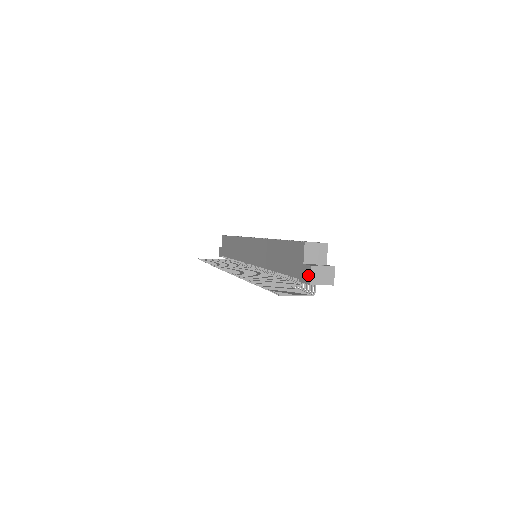
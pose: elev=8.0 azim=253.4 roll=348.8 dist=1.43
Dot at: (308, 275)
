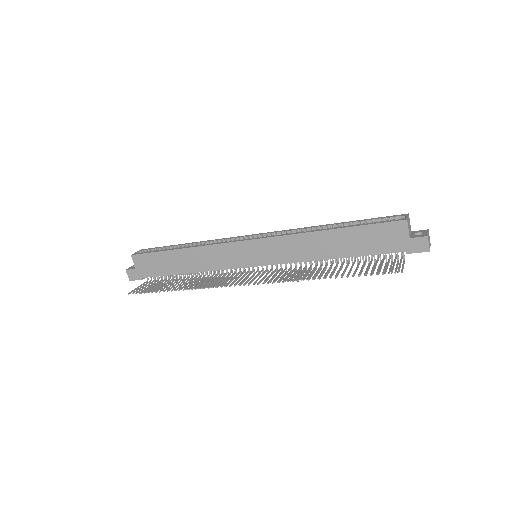
Dot at: (424, 245)
